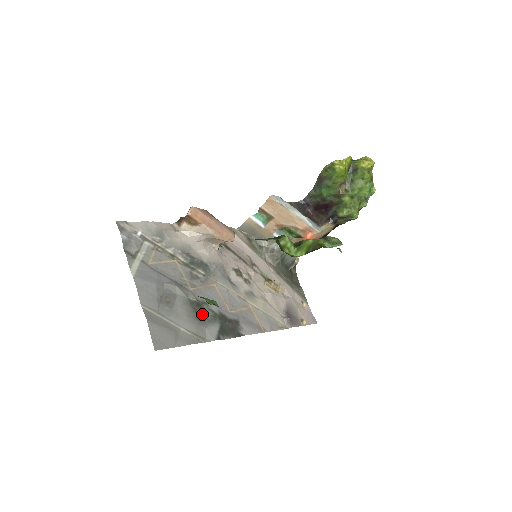
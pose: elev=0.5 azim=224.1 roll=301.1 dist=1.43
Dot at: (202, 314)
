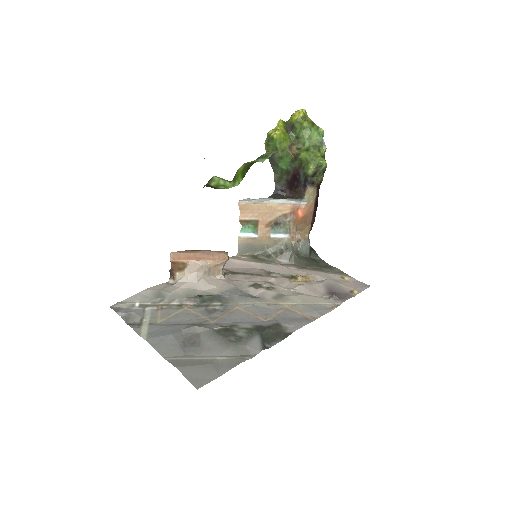
Dot at: (235, 336)
